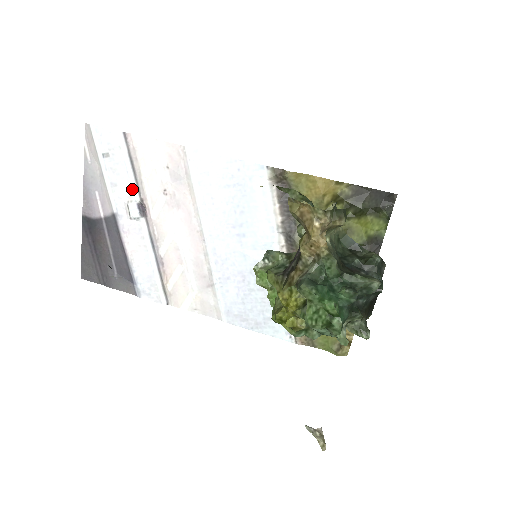
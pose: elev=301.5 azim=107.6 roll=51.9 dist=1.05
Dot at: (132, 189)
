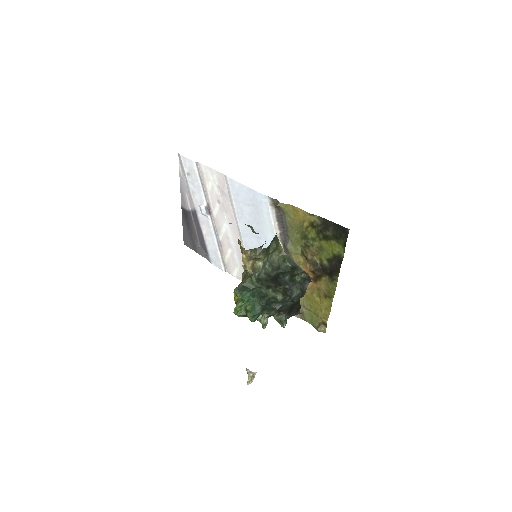
Dot at: (202, 197)
